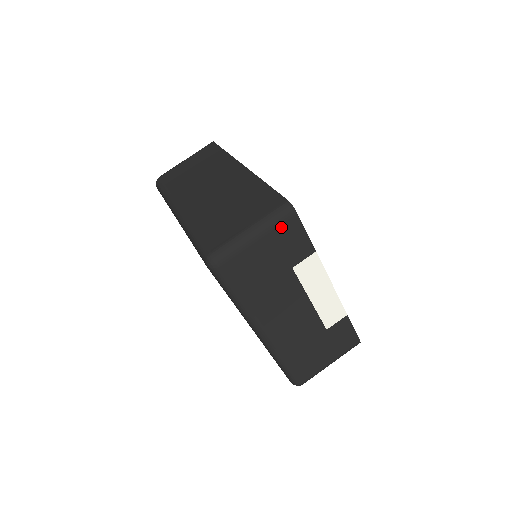
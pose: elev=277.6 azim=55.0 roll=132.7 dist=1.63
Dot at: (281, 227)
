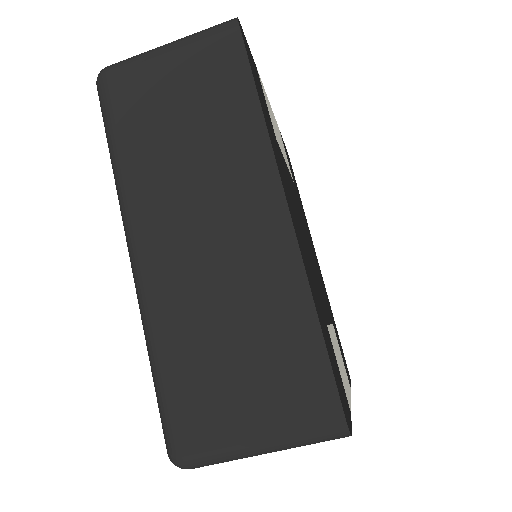
Dot at: occluded
